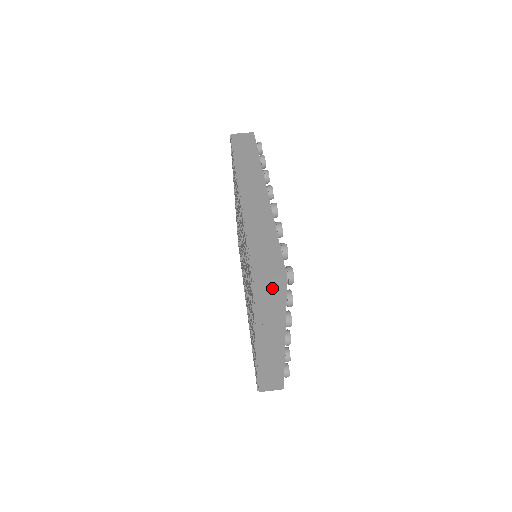
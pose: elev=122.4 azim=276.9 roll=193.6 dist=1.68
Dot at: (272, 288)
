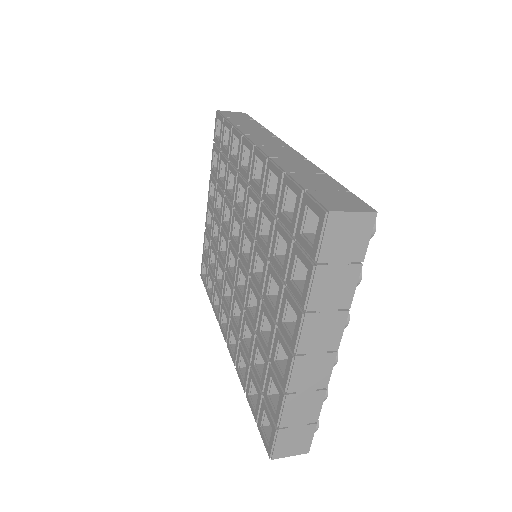
Dot at: (350, 234)
